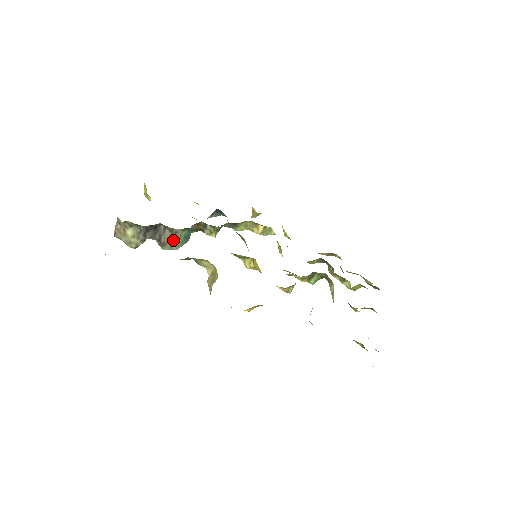
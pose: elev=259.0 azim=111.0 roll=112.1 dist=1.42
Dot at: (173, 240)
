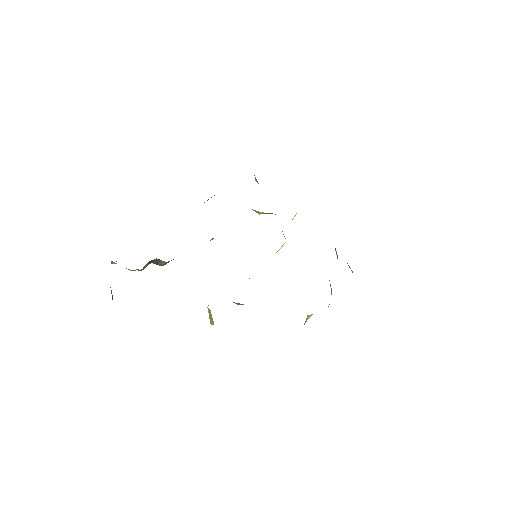
Dot at: occluded
